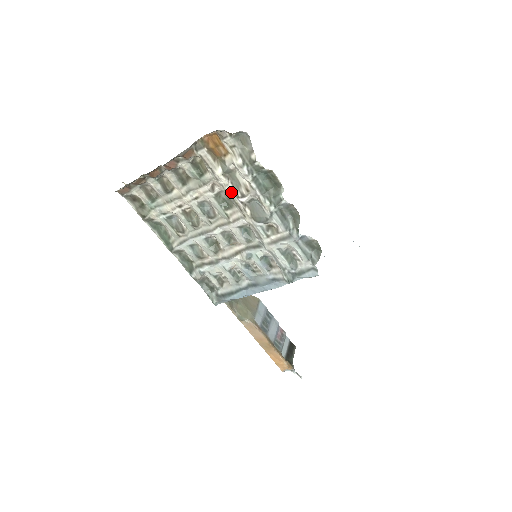
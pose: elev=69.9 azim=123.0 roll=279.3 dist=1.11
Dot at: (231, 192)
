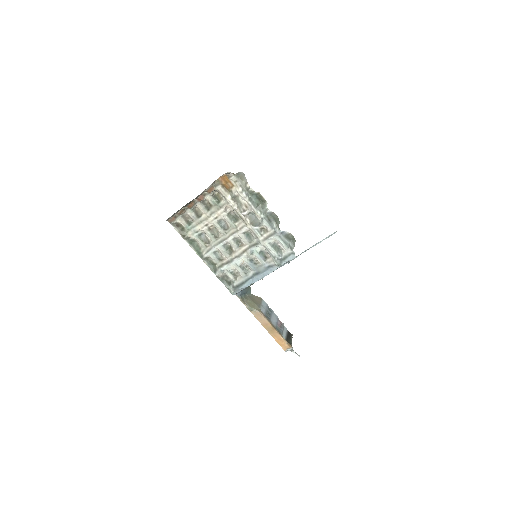
Dot at: (237, 210)
